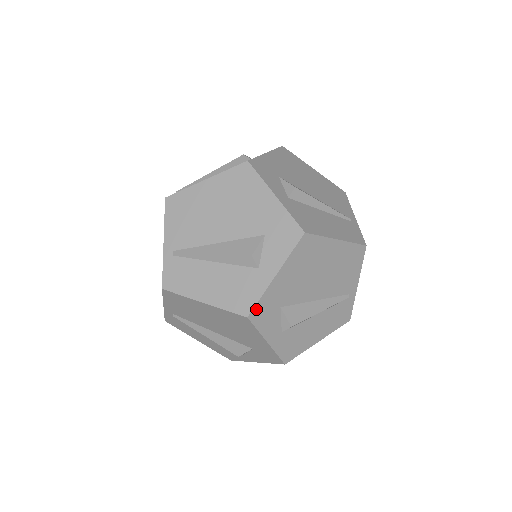
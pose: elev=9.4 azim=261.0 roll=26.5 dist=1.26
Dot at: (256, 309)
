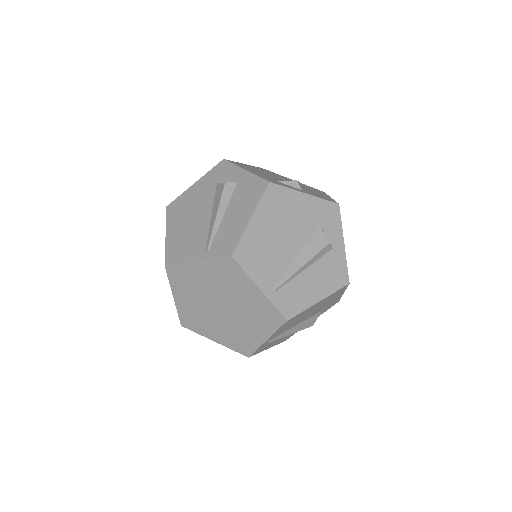
Dot at: occluded
